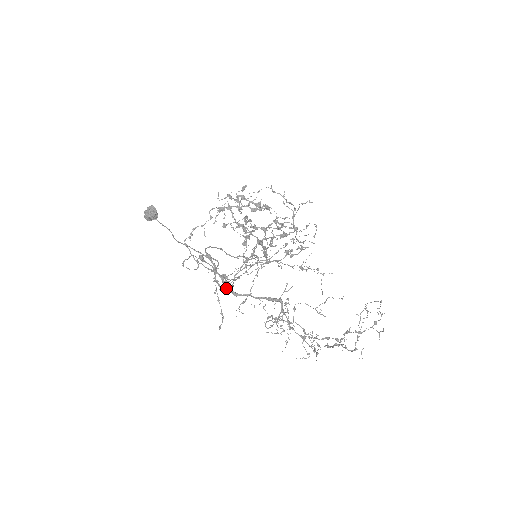
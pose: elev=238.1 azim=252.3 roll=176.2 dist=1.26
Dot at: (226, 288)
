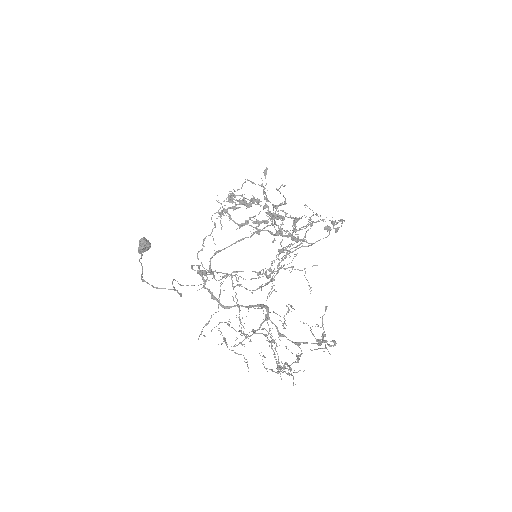
Dot at: (260, 286)
